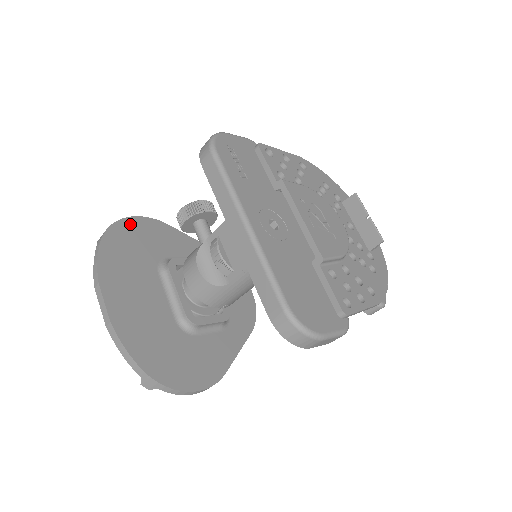
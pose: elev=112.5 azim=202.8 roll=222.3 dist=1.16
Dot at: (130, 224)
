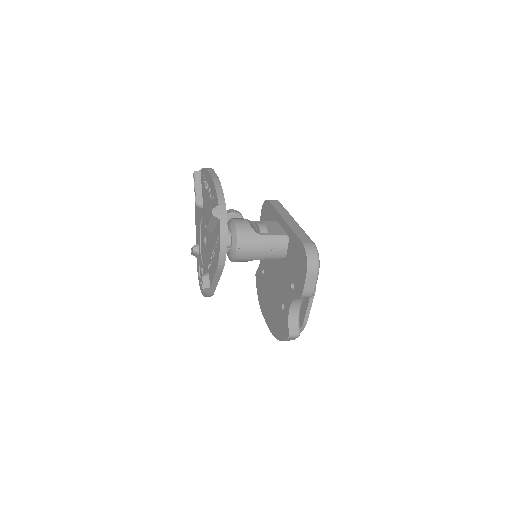
Dot at: occluded
